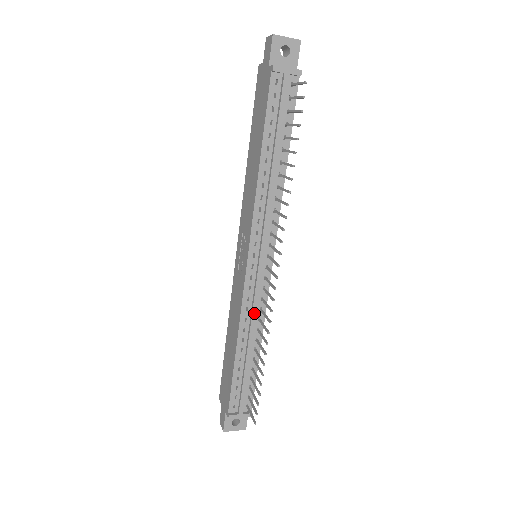
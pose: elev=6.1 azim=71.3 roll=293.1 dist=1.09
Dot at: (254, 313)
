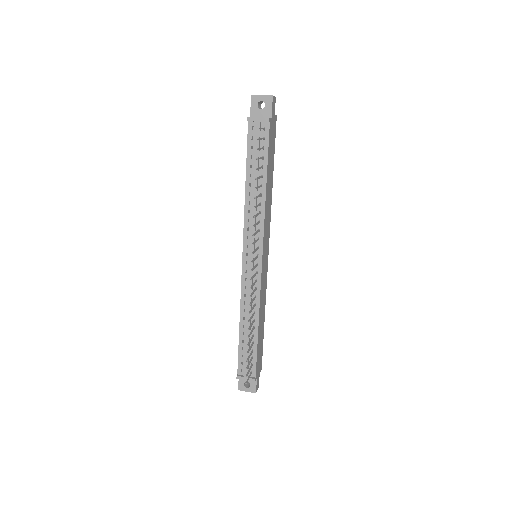
Dot at: (249, 299)
